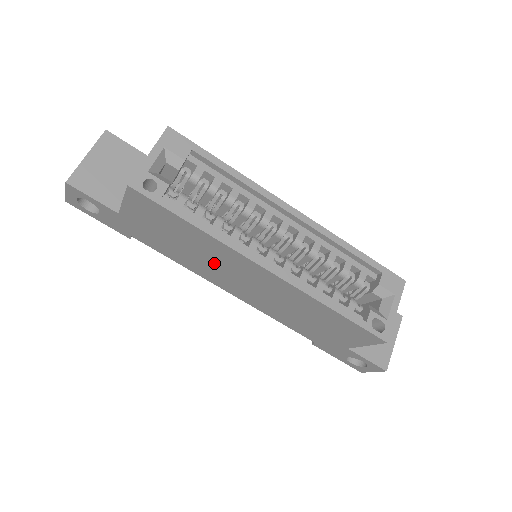
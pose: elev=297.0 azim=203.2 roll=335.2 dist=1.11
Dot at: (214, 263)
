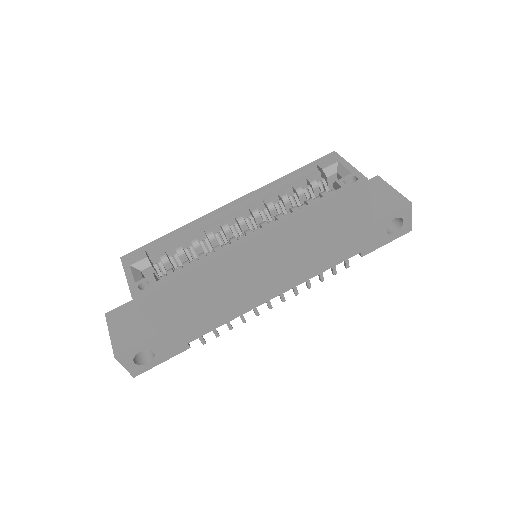
Dot at: (236, 284)
